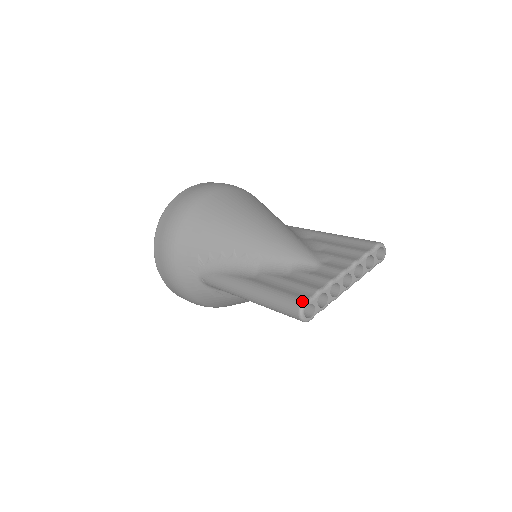
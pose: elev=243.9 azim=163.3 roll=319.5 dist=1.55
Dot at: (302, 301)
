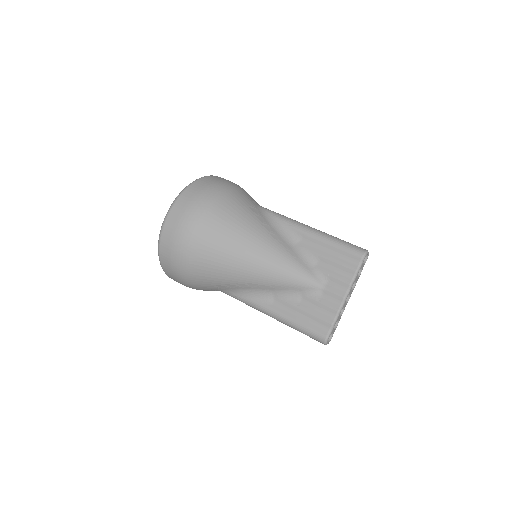
Dot at: (325, 338)
